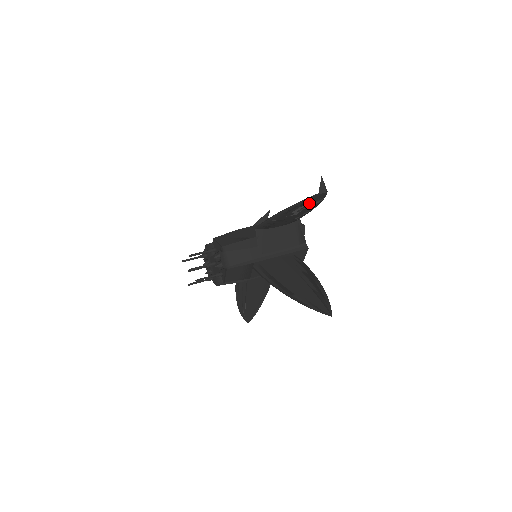
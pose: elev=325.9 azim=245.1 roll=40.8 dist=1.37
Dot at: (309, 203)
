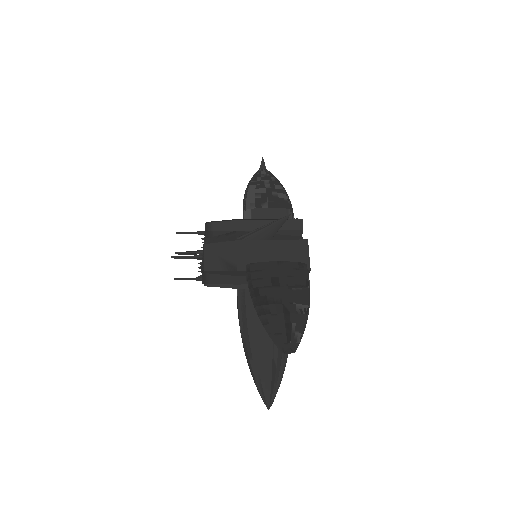
Dot at: (282, 330)
